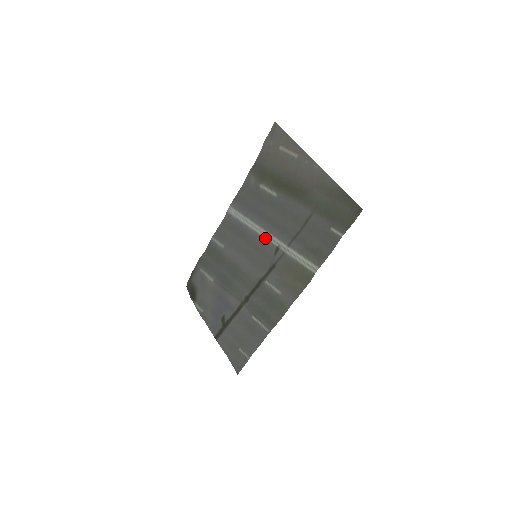
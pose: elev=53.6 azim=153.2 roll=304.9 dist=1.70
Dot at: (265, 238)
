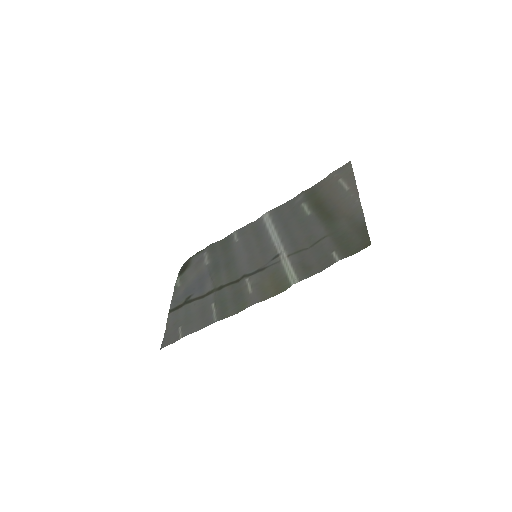
Dot at: (274, 244)
